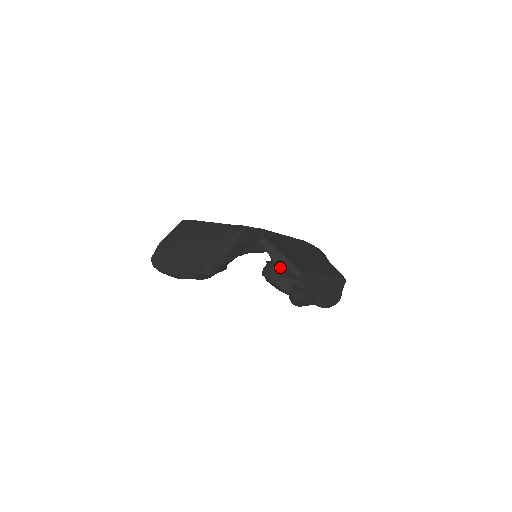
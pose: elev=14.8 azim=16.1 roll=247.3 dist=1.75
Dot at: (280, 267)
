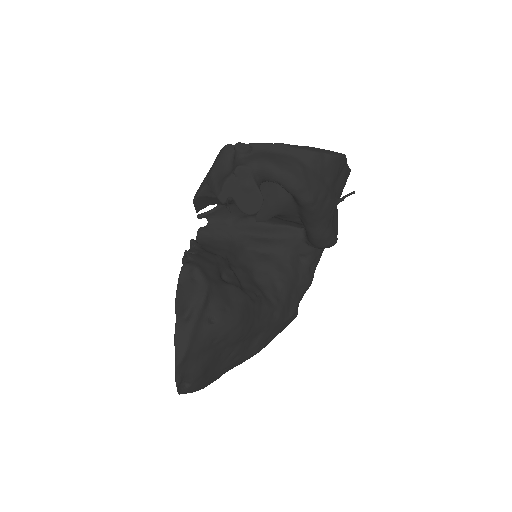
Dot at: (213, 172)
